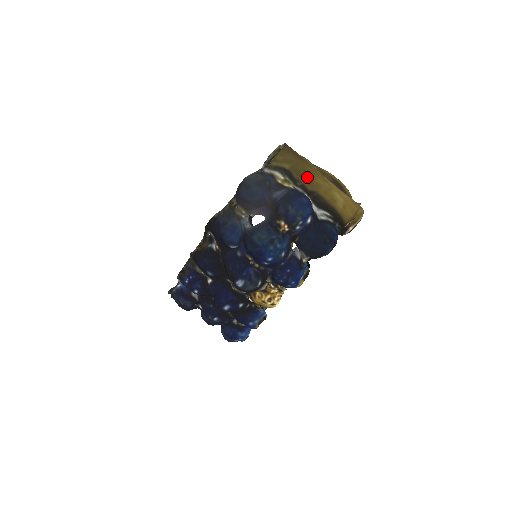
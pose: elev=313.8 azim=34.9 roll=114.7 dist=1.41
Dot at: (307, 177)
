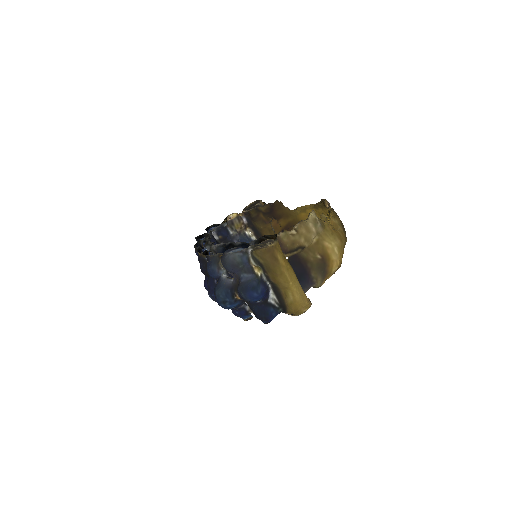
Dot at: (273, 274)
